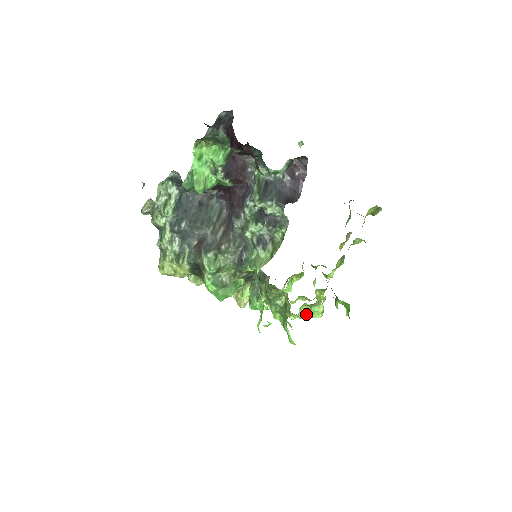
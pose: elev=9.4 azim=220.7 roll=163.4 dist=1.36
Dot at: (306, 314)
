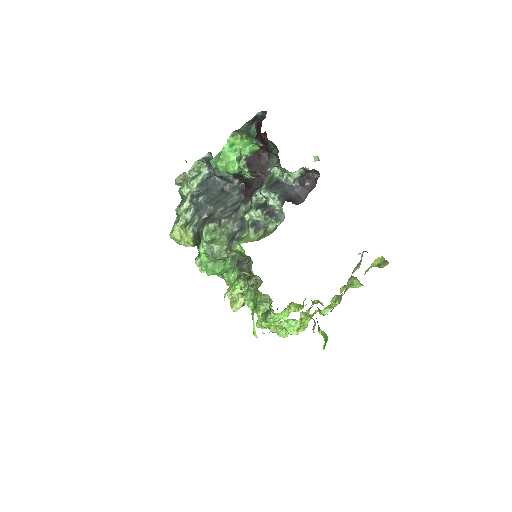
Dot at: (282, 325)
